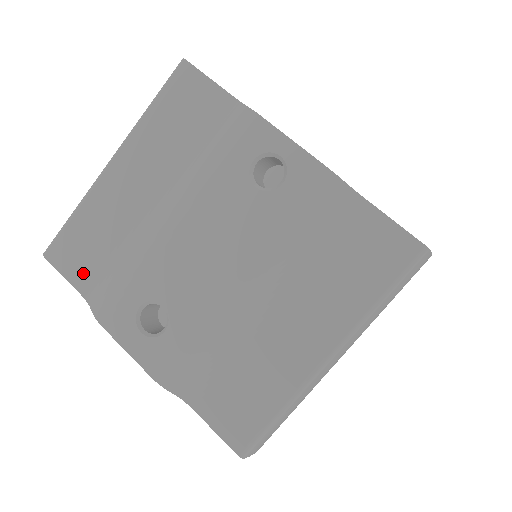
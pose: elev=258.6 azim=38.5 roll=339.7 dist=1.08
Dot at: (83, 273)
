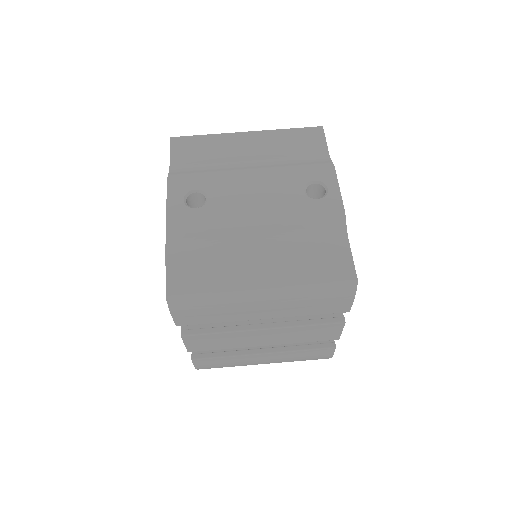
Dot at: (182, 159)
